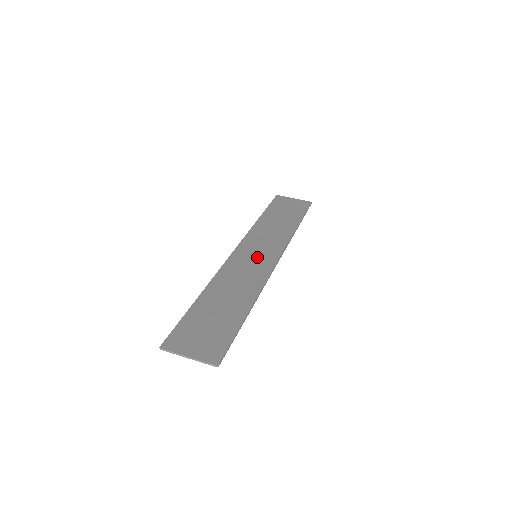
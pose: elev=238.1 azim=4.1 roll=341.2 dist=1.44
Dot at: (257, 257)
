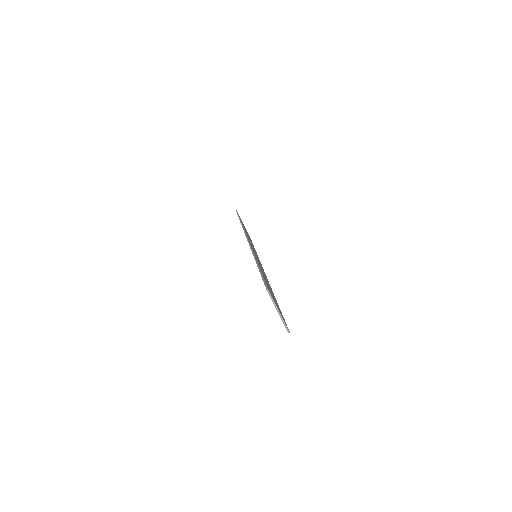
Dot at: occluded
